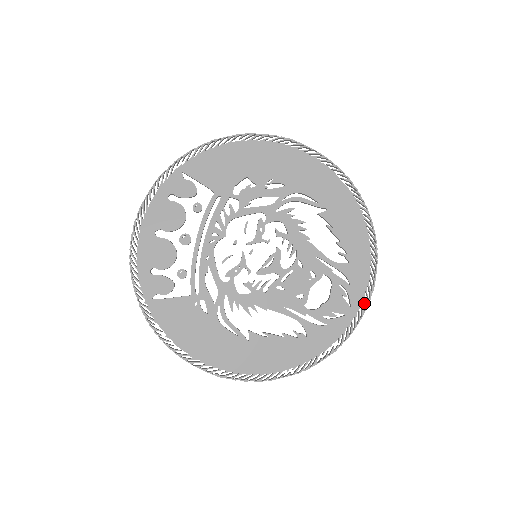
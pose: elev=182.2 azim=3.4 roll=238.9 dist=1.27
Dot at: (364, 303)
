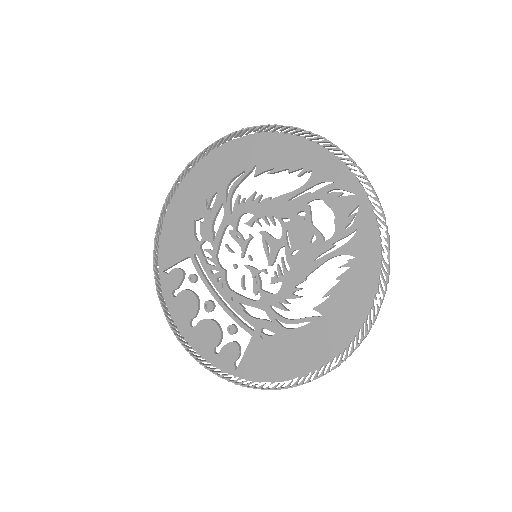
Dot at: occluded
